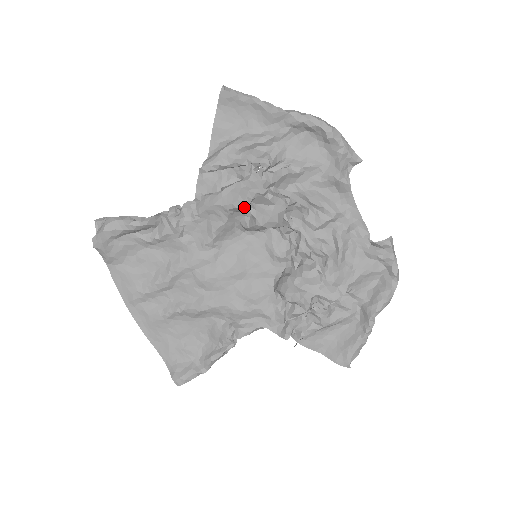
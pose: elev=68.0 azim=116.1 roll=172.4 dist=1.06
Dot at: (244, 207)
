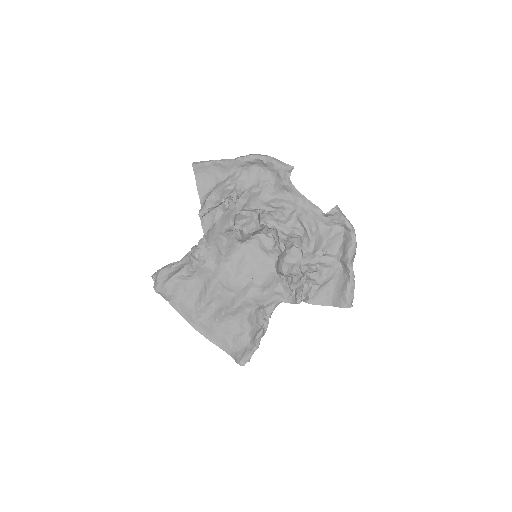
Dot at: (232, 226)
